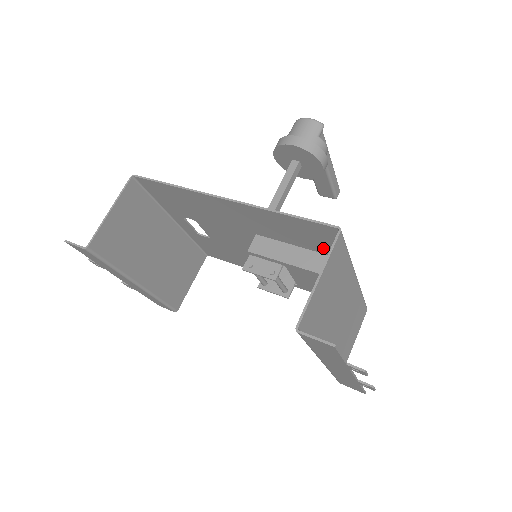
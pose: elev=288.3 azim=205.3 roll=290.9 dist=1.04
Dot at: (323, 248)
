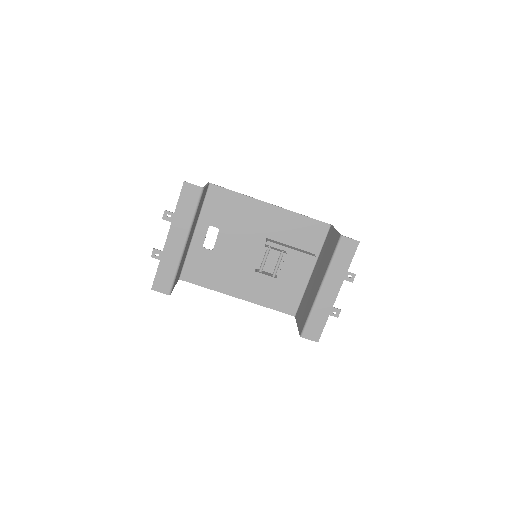
Dot at: (309, 245)
